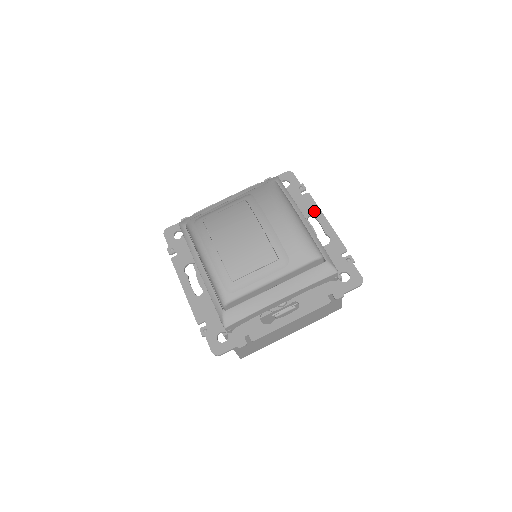
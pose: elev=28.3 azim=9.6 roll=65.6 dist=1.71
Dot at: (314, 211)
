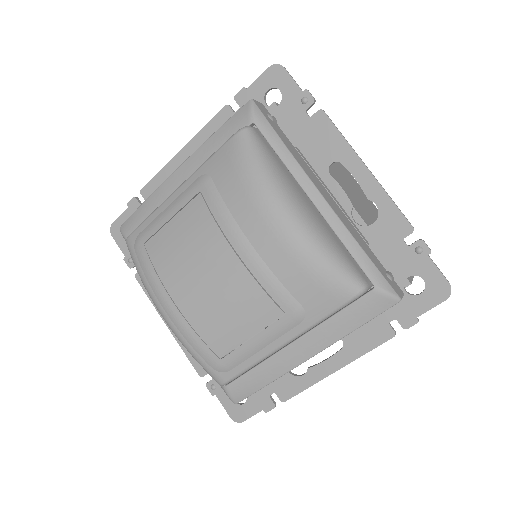
Dot at: (338, 151)
